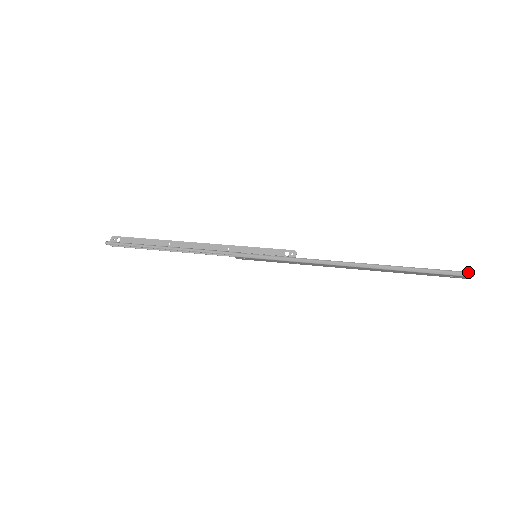
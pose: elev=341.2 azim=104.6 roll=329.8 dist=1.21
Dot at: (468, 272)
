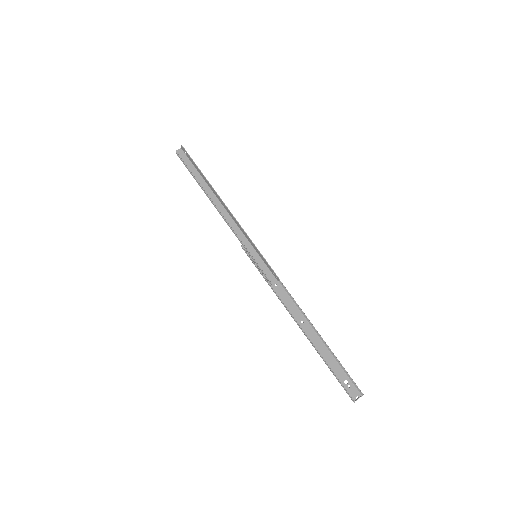
Dot at: (352, 399)
